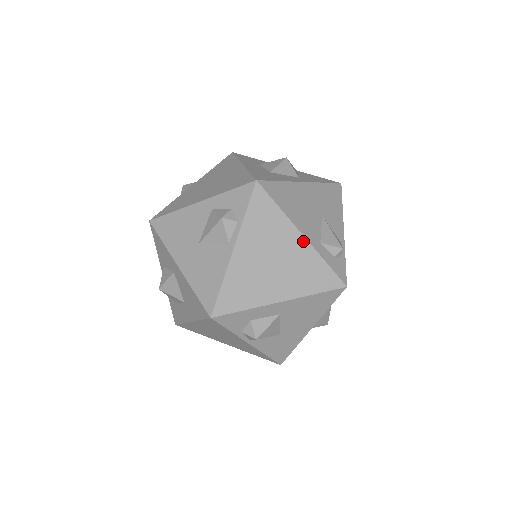
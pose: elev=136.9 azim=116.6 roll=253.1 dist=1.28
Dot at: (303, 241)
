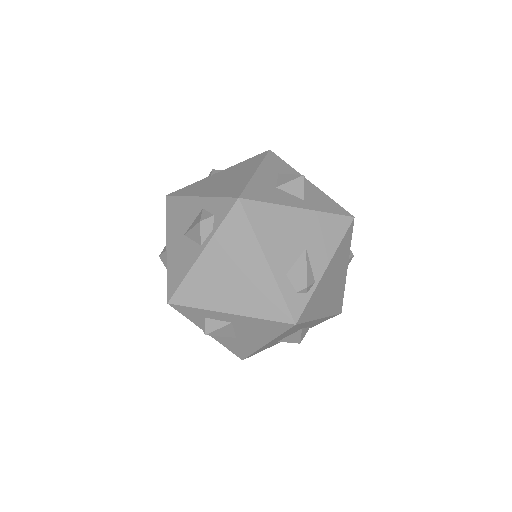
Dot at: (266, 268)
